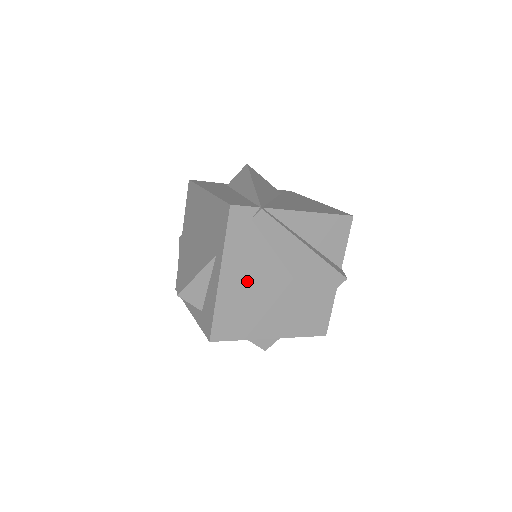
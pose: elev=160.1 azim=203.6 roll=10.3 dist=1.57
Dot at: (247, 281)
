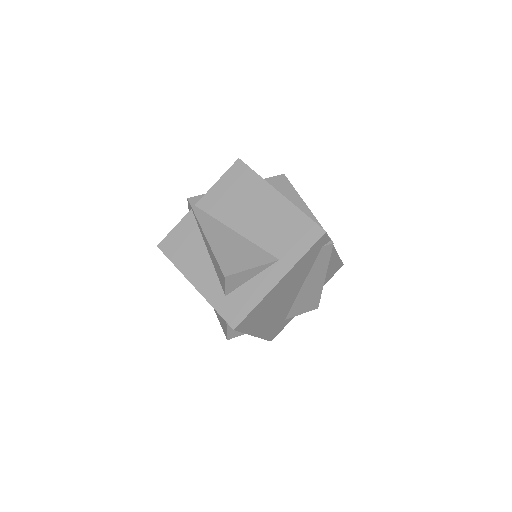
Dot at: (284, 290)
